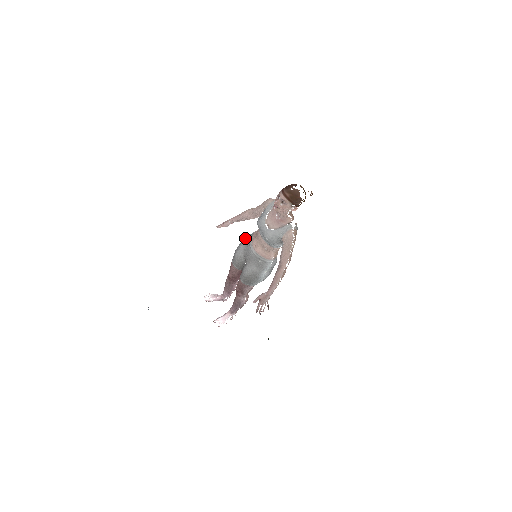
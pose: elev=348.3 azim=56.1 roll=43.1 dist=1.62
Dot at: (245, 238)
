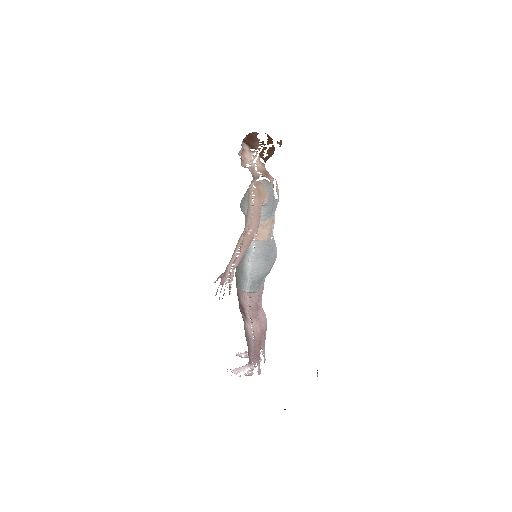
Dot at: occluded
